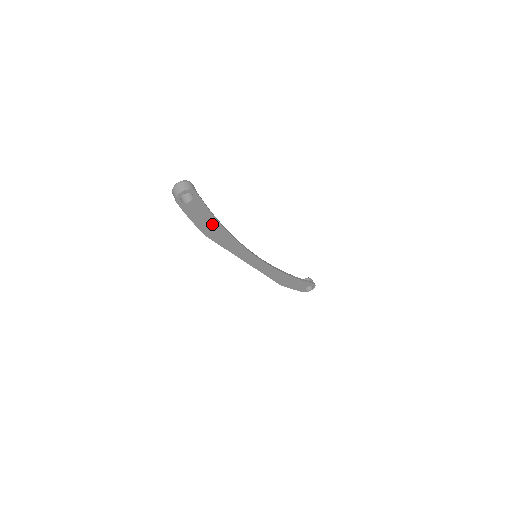
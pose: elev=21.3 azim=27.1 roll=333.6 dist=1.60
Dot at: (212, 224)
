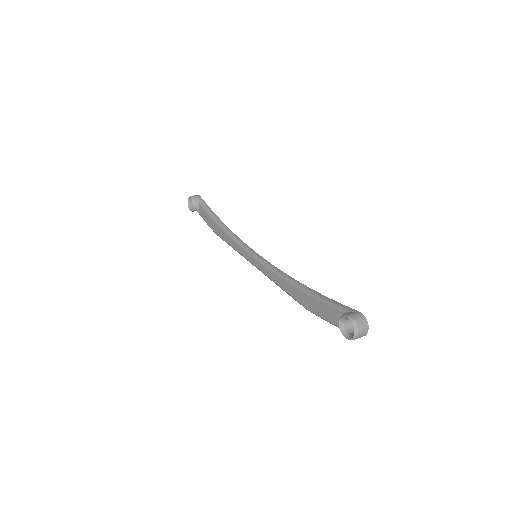
Dot at: occluded
